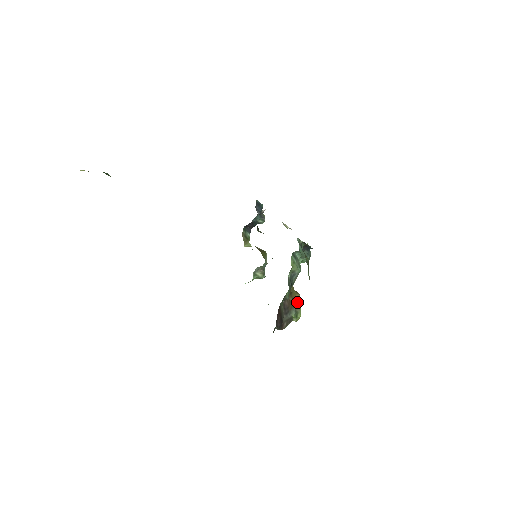
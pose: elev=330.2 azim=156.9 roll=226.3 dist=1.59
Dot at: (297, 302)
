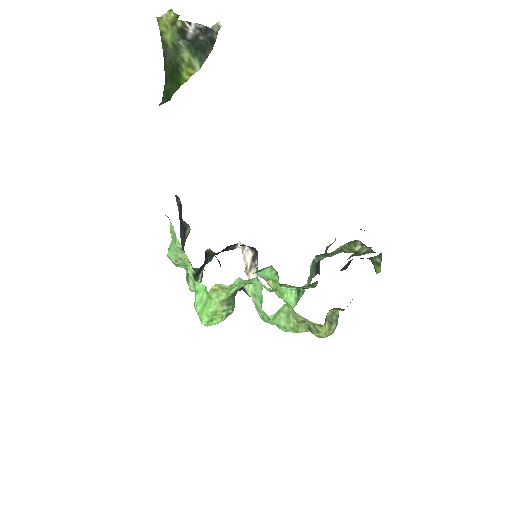
Dot at: occluded
